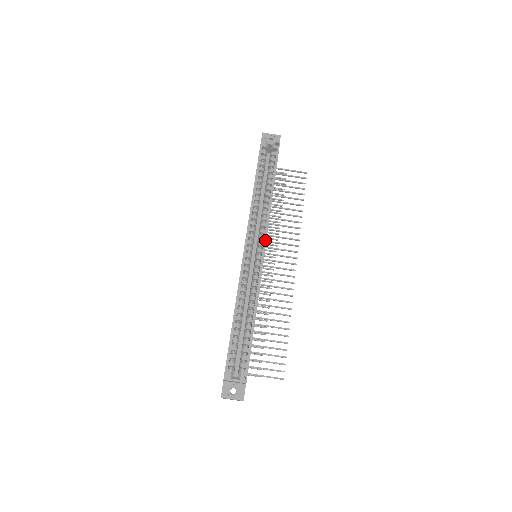
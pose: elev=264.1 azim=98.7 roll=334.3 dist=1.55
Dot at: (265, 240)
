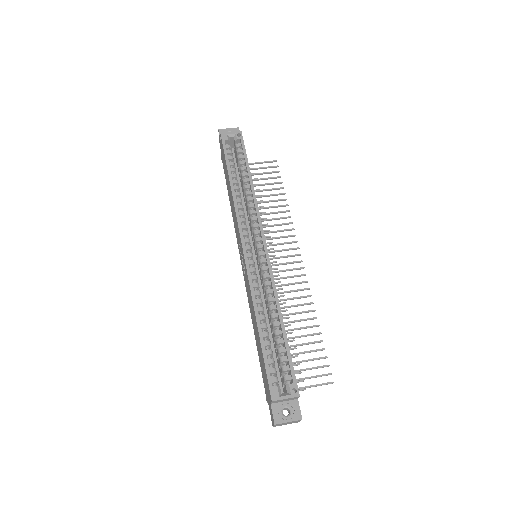
Dot at: (262, 233)
